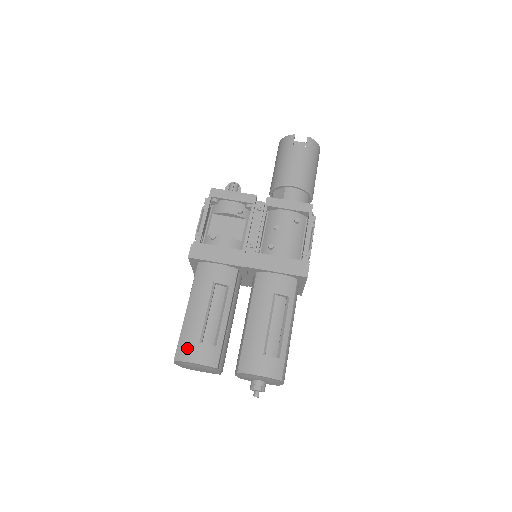
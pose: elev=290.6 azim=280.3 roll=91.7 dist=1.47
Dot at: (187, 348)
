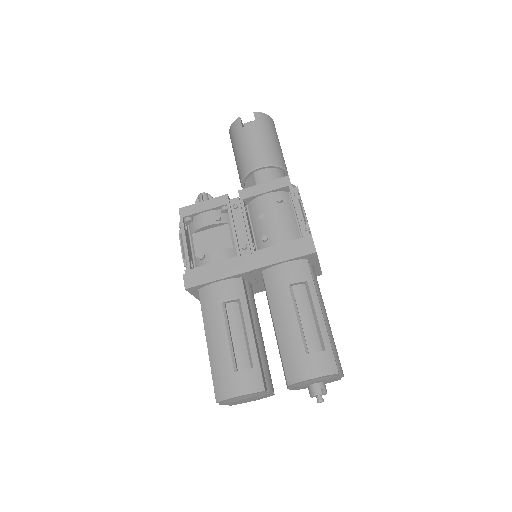
Dot at: (224, 383)
